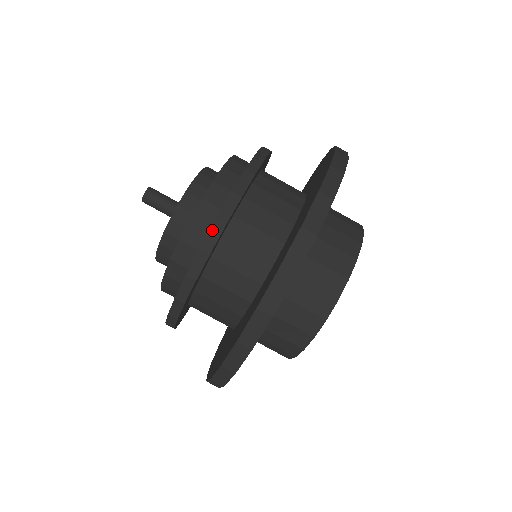
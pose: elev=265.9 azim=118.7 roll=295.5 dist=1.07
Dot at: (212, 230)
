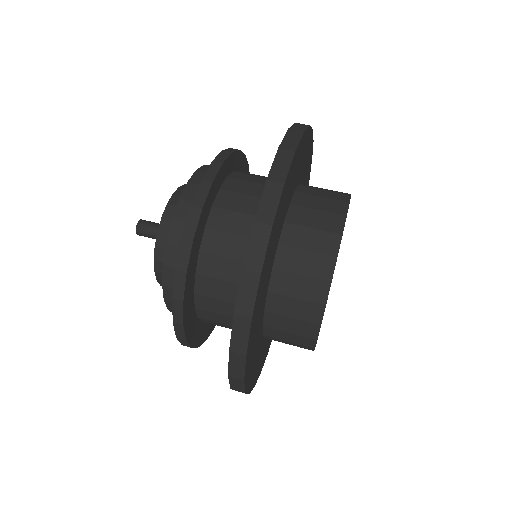
Dot at: (190, 217)
